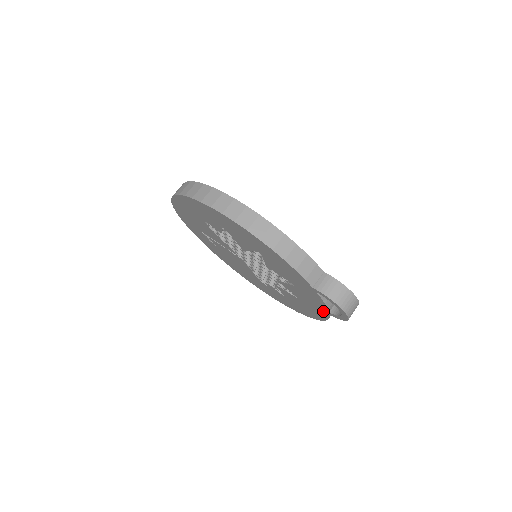
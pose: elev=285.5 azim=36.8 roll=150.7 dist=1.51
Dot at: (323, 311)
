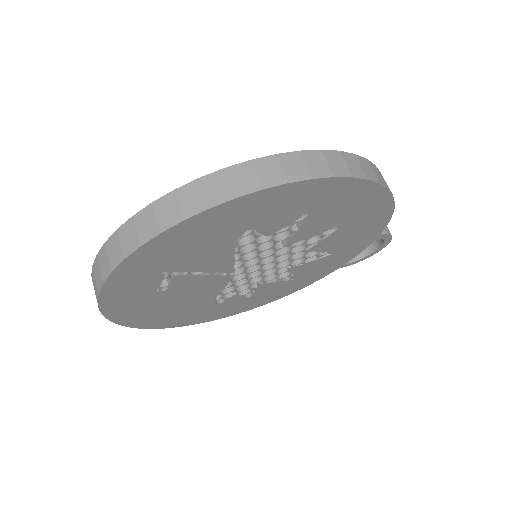
Dot at: (330, 270)
